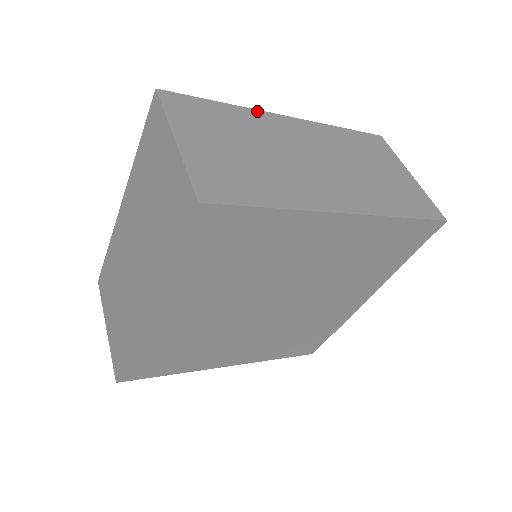
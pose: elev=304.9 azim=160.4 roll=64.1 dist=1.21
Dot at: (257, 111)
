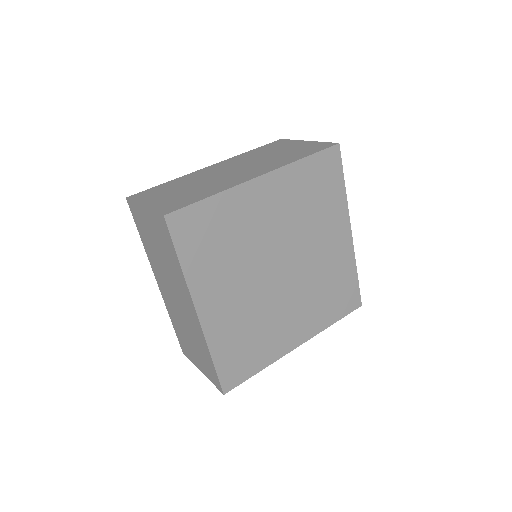
Dot at: (190, 174)
